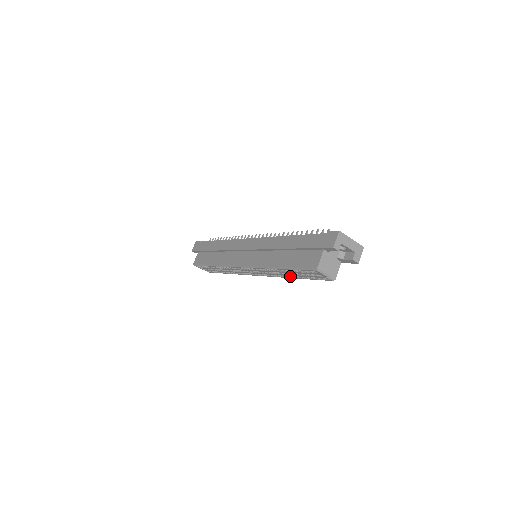
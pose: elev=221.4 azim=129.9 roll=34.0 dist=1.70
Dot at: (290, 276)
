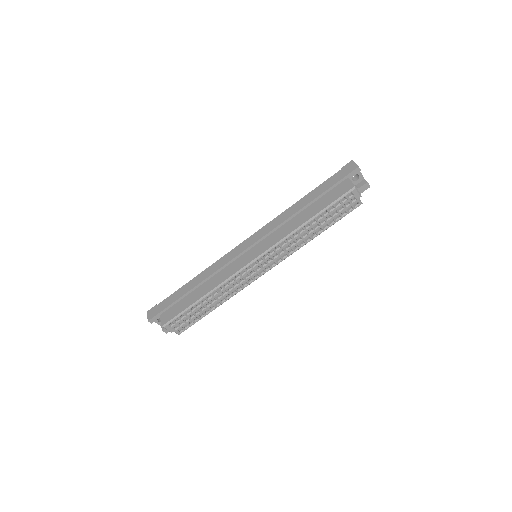
Dot at: (313, 236)
